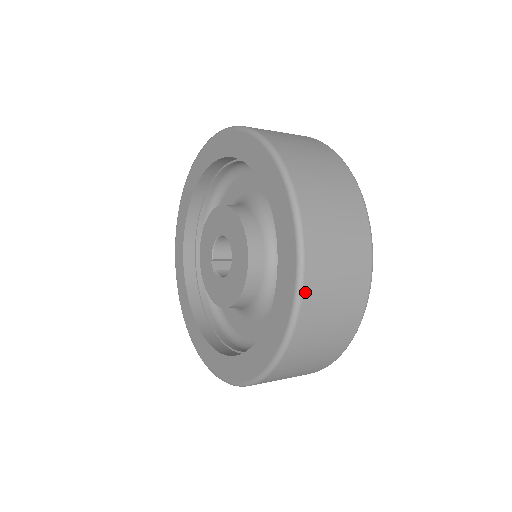
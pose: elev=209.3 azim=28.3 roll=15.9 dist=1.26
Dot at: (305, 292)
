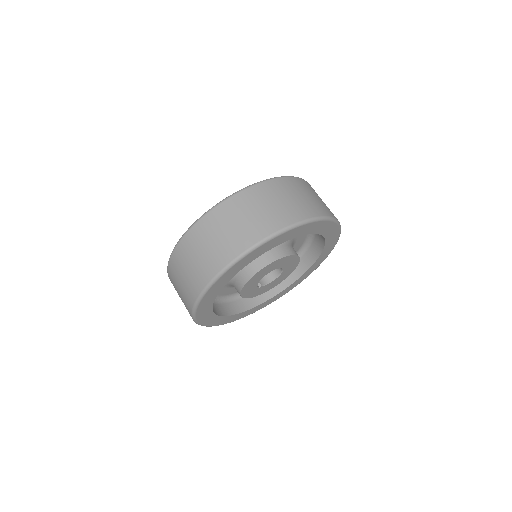
Dot at: (280, 179)
